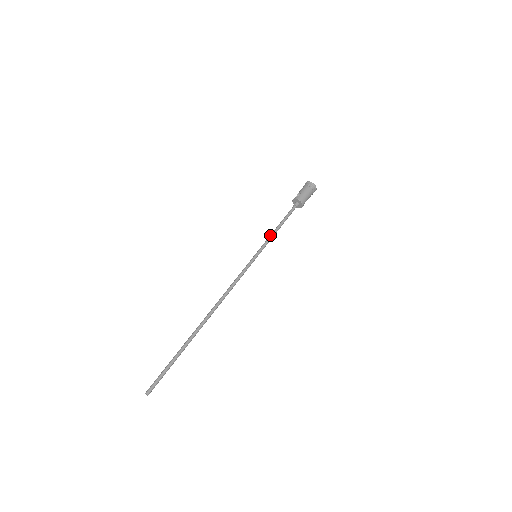
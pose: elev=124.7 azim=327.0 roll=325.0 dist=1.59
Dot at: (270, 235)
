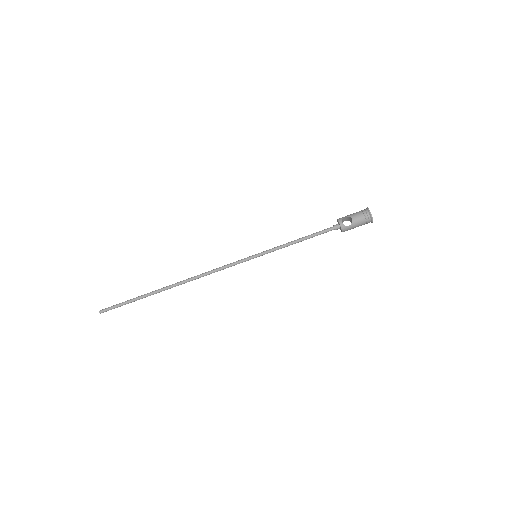
Dot at: (285, 245)
